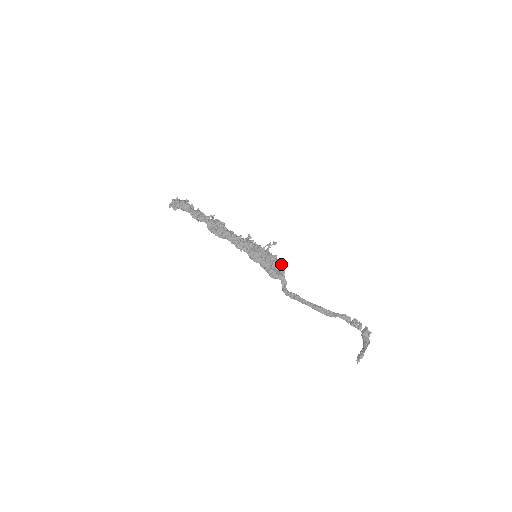
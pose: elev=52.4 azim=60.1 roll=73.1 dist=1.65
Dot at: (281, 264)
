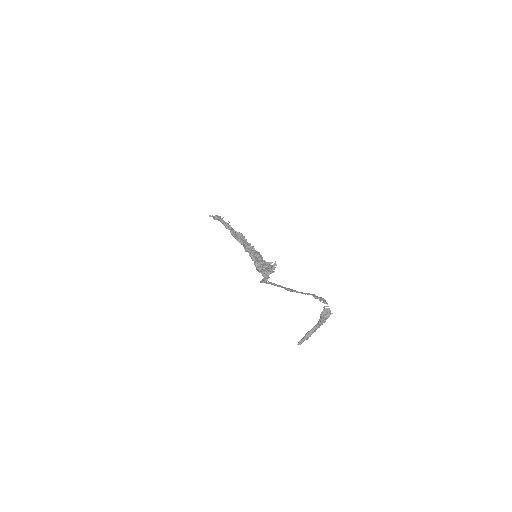
Dot at: occluded
